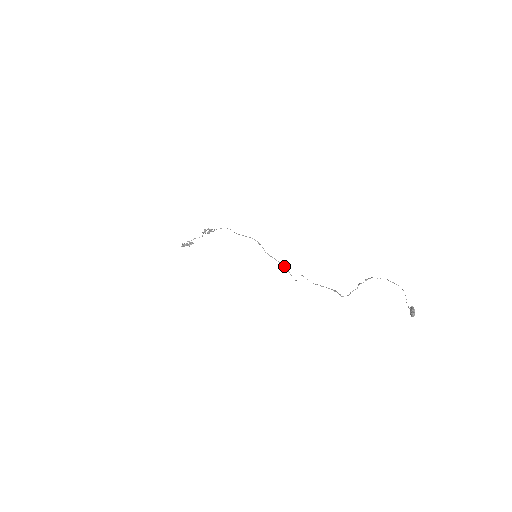
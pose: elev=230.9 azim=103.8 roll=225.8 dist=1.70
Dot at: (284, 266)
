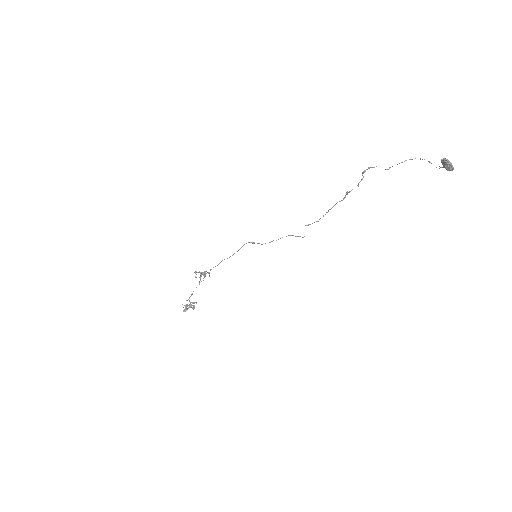
Dot at: occluded
